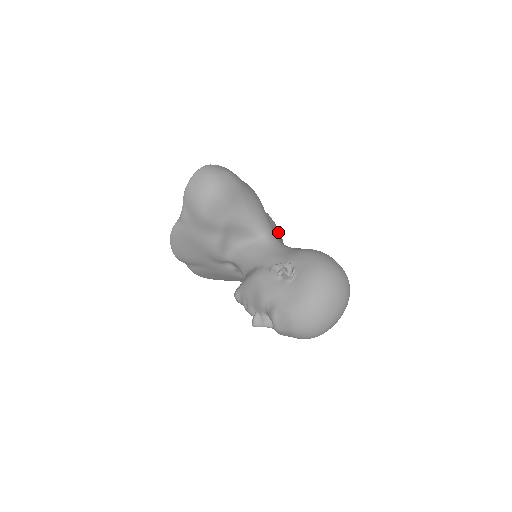
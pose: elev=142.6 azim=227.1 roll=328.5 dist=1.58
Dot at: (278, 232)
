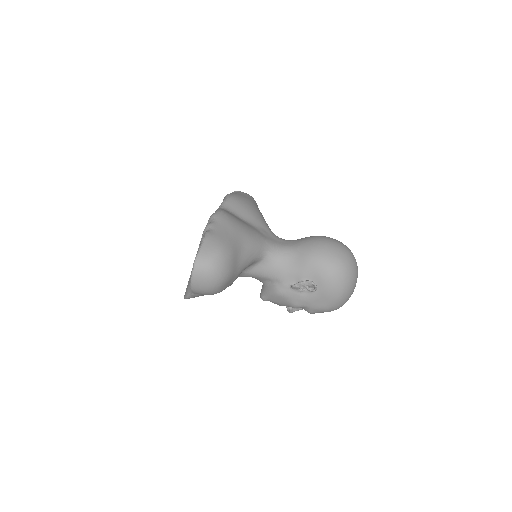
Dot at: (256, 216)
